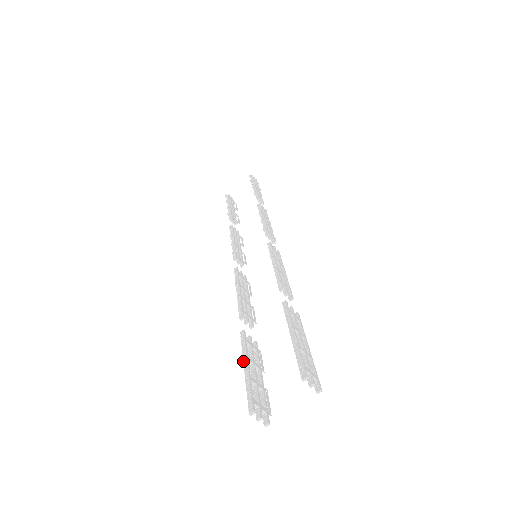
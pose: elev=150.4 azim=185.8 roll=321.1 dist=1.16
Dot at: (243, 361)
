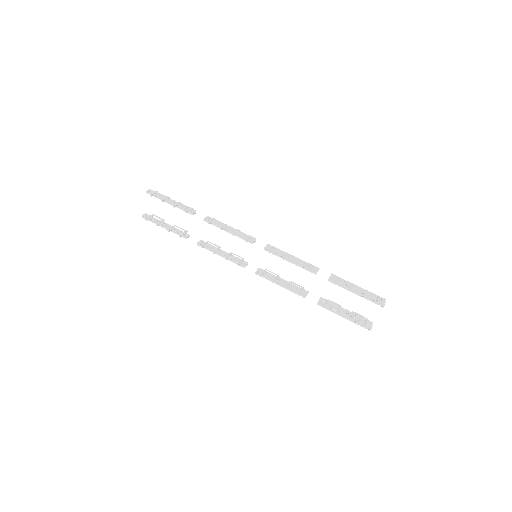
Dot at: occluded
